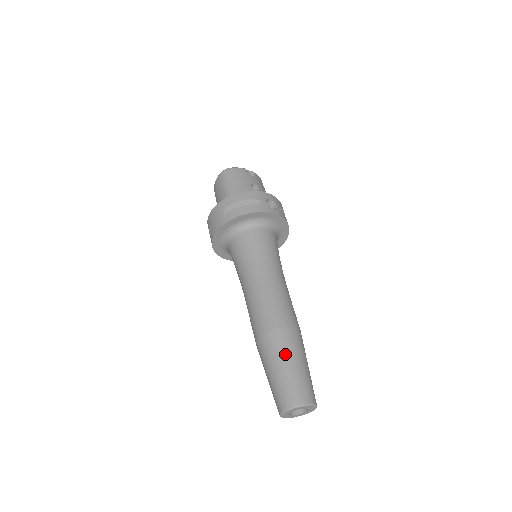
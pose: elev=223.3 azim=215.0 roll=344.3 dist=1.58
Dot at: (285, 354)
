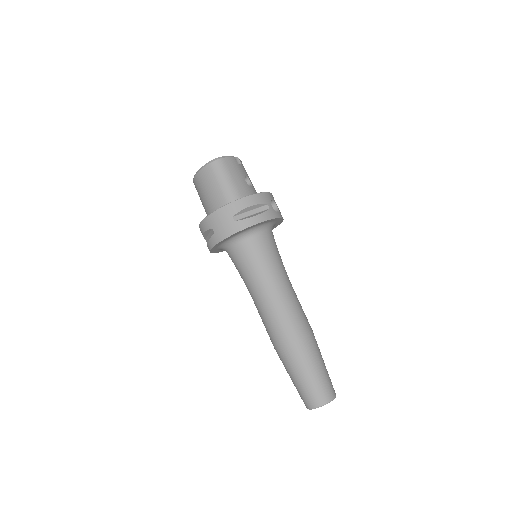
Dot at: (312, 360)
